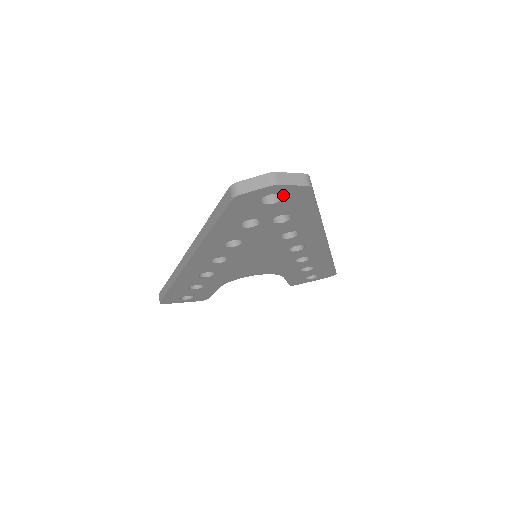
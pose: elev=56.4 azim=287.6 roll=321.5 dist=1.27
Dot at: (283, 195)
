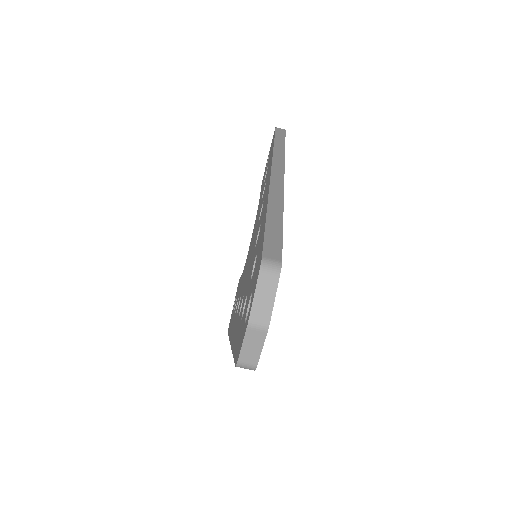
Dot at: occluded
